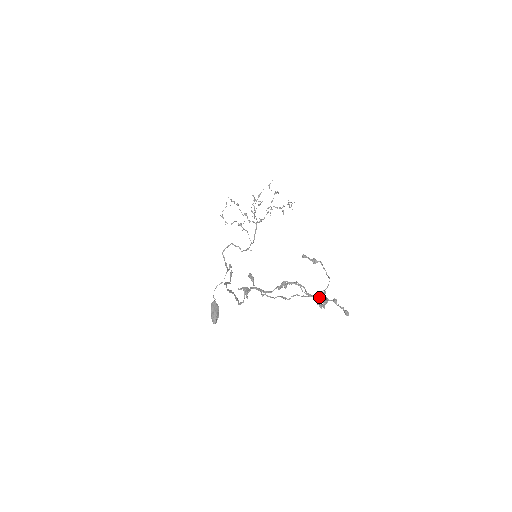
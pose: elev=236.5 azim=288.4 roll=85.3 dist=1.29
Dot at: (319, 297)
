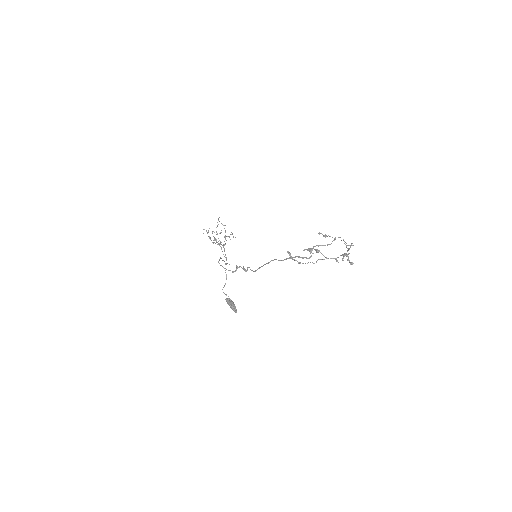
Dot at: (352, 245)
